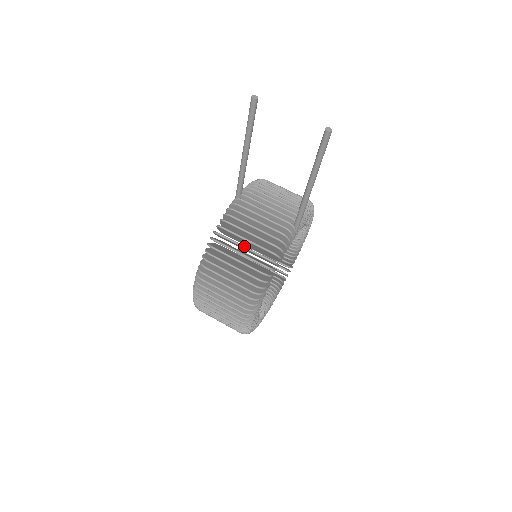
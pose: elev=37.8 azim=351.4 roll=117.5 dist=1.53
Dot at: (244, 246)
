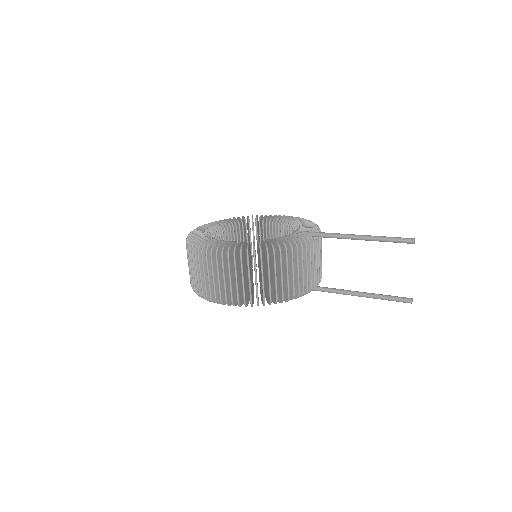
Dot at: occluded
